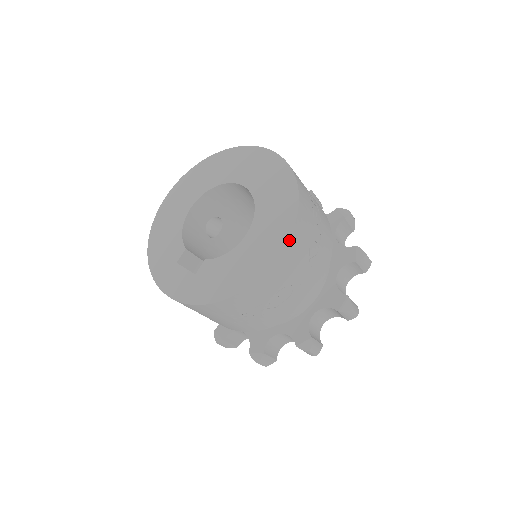
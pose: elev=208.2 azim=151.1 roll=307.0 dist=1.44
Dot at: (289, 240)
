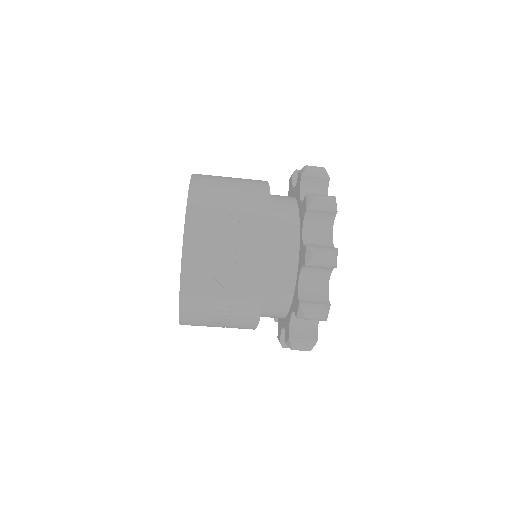
Dot at: (181, 284)
